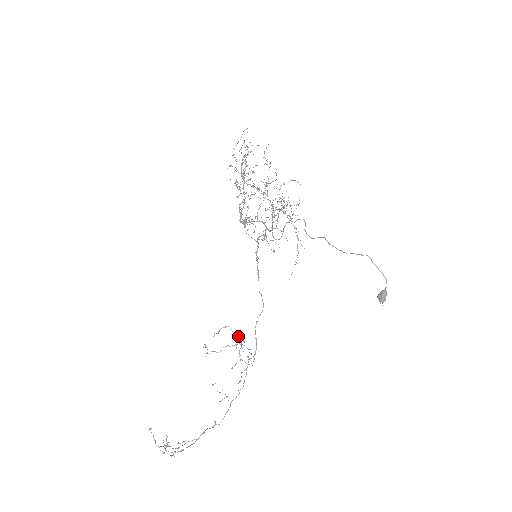
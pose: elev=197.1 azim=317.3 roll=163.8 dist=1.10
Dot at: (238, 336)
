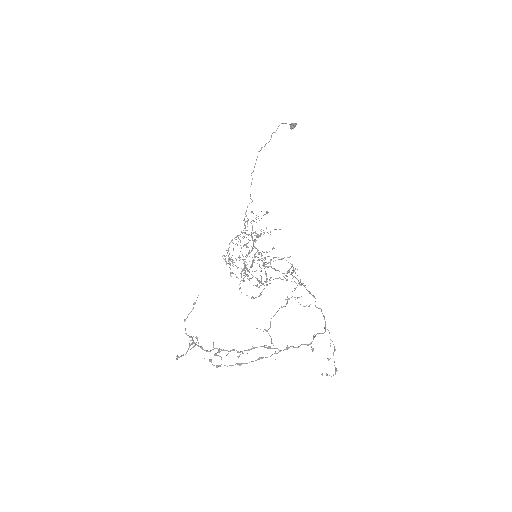
Dot at: (265, 274)
